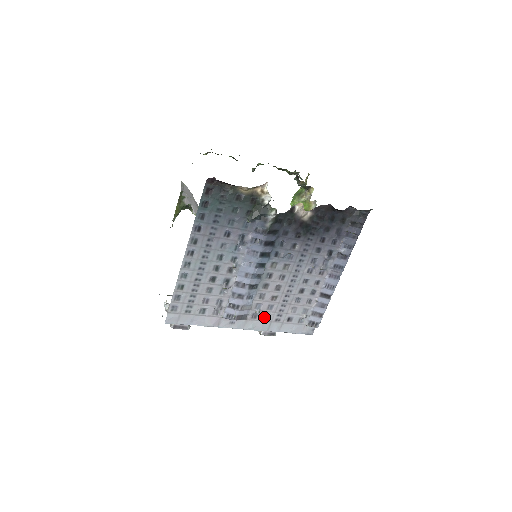
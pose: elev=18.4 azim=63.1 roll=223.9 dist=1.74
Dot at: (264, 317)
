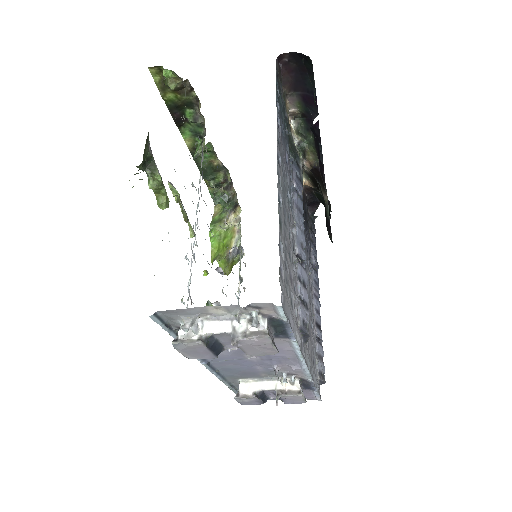
Dot at: (308, 347)
